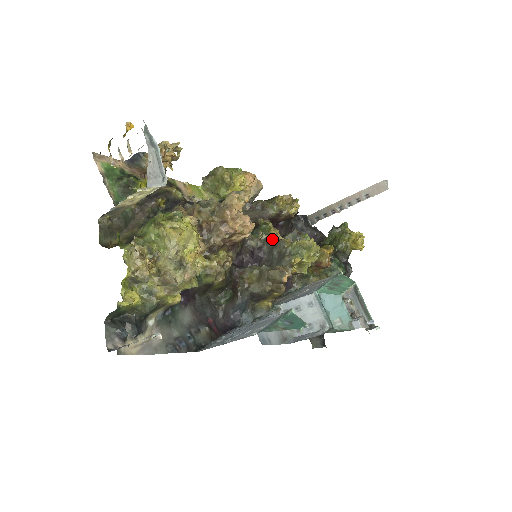
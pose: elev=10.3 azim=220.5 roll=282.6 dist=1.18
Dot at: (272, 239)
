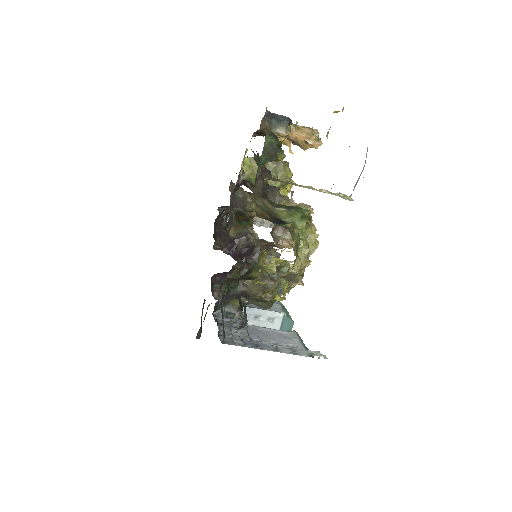
Dot at: occluded
